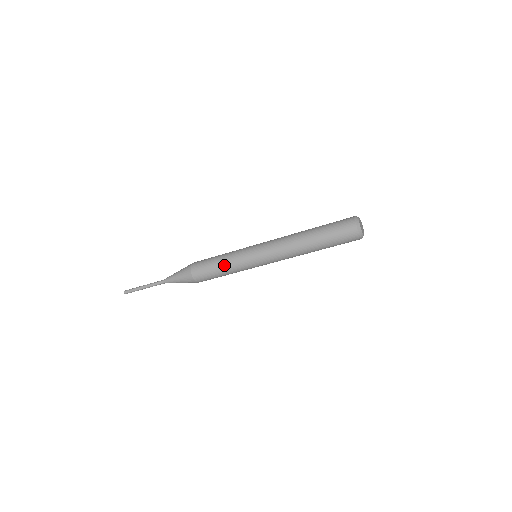
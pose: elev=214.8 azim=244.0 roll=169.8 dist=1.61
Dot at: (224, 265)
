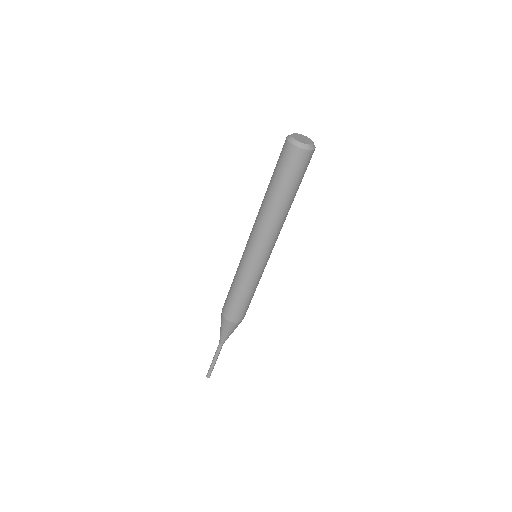
Dot at: (244, 292)
